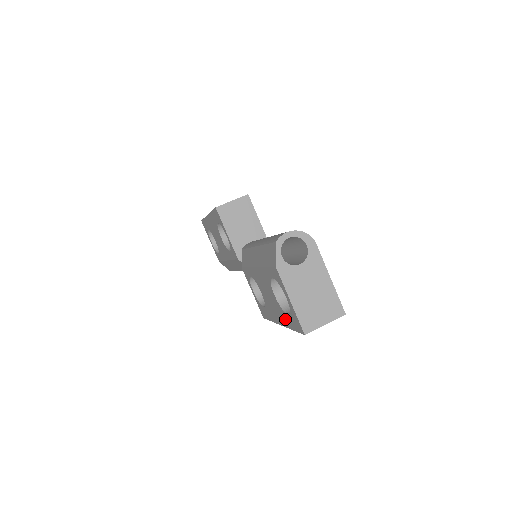
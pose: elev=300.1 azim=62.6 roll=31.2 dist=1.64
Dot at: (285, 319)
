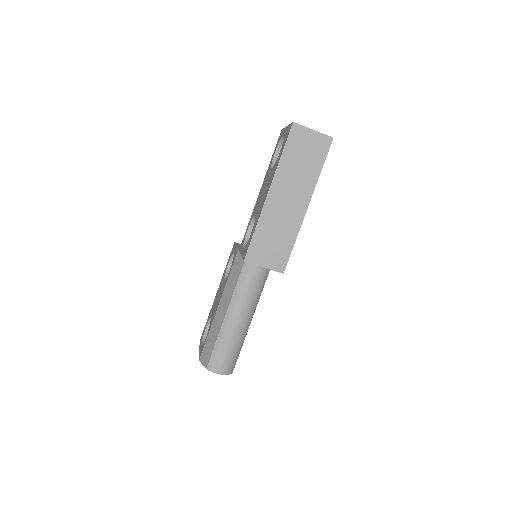
Dot at: (210, 314)
